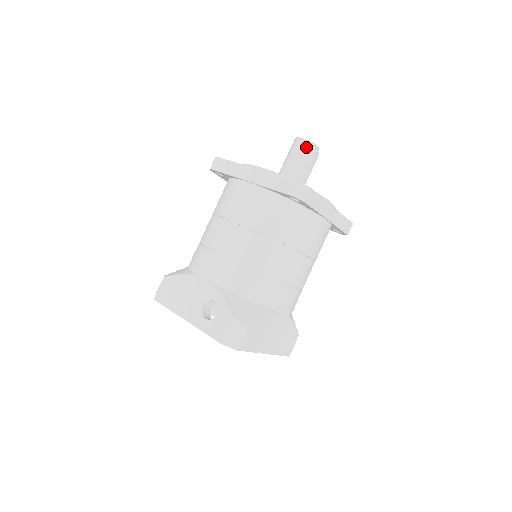
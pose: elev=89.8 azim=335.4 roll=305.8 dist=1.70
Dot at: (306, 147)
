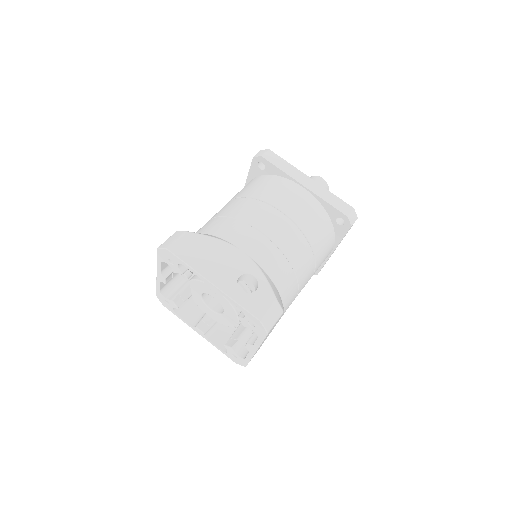
Dot at: (325, 187)
